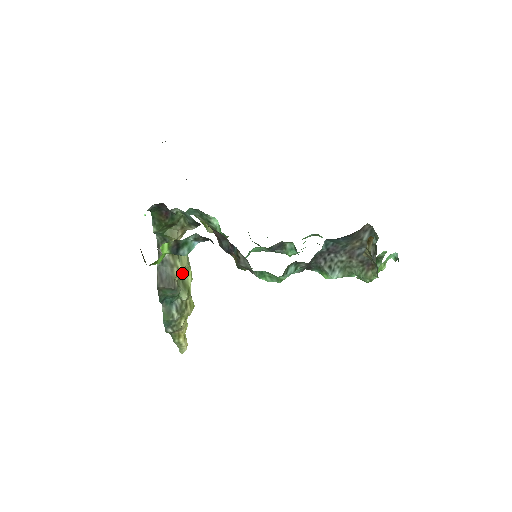
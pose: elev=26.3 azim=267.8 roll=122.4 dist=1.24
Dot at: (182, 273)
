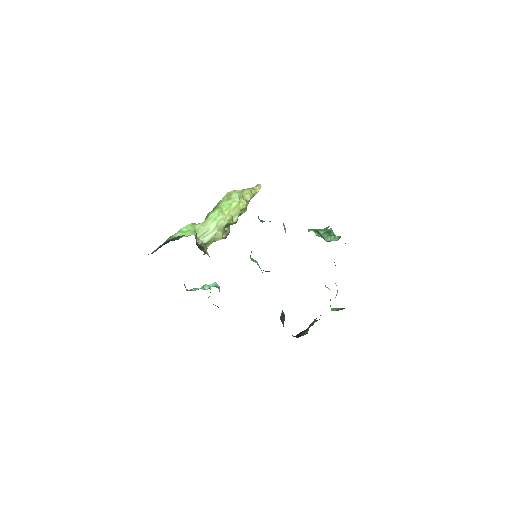
Dot at: occluded
